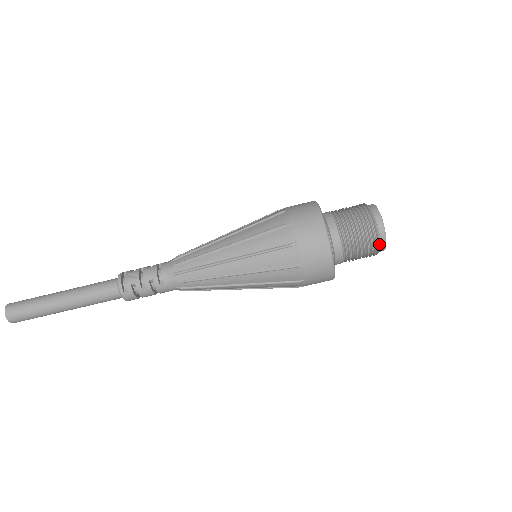
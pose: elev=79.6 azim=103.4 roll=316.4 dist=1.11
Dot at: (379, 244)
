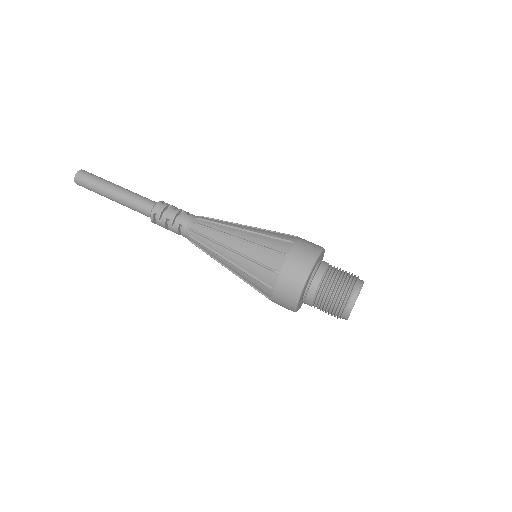
Dot at: (355, 285)
